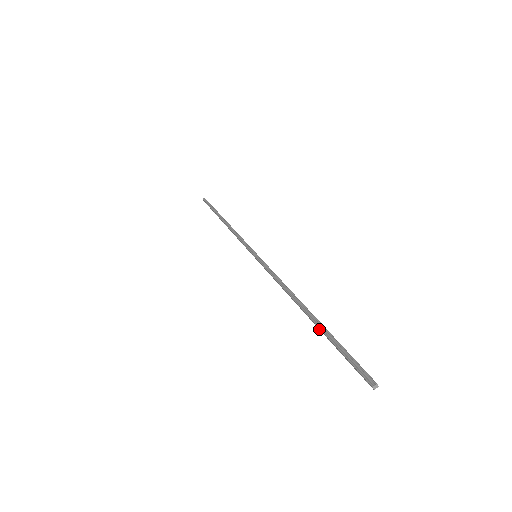
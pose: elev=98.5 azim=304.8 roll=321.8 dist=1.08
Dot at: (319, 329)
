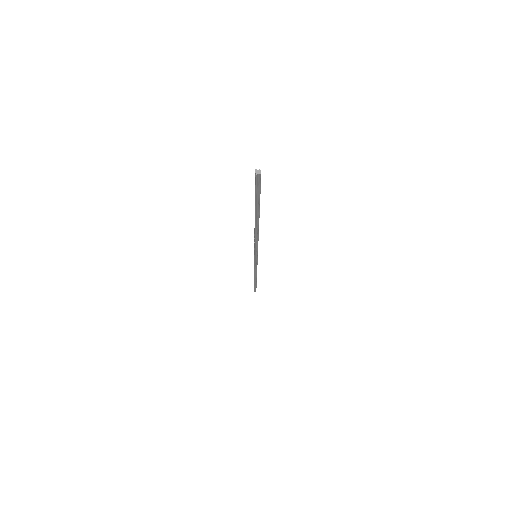
Dot at: (255, 212)
